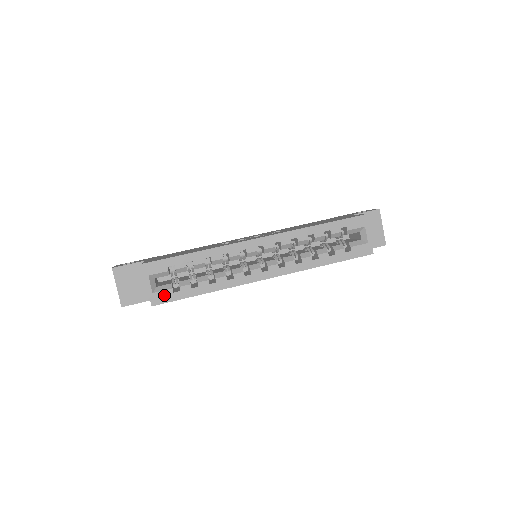
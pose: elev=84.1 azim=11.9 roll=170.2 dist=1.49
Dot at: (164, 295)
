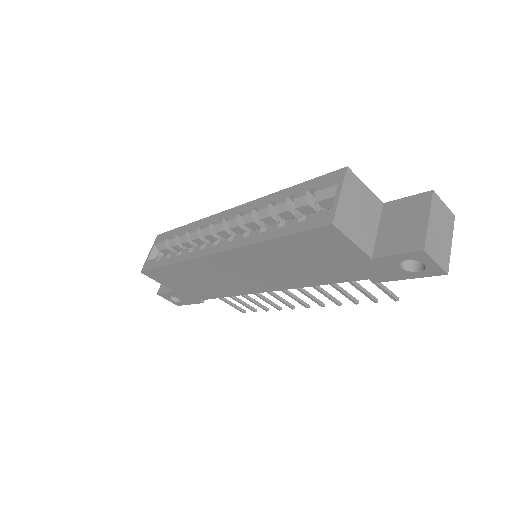
Dot at: (151, 263)
